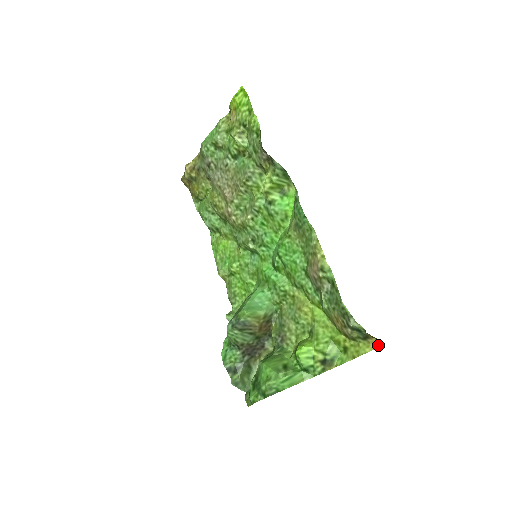
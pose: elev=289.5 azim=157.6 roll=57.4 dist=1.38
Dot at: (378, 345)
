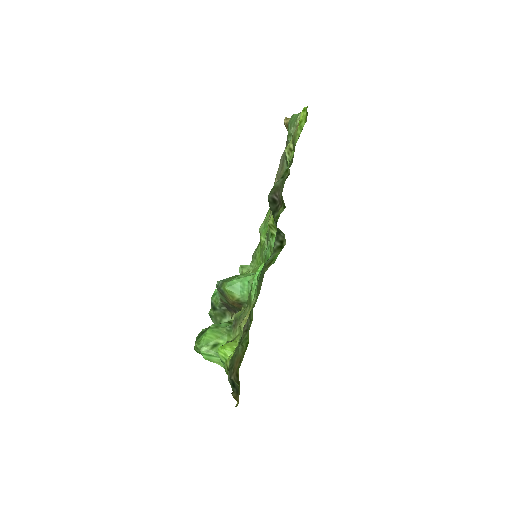
Dot at: (237, 405)
